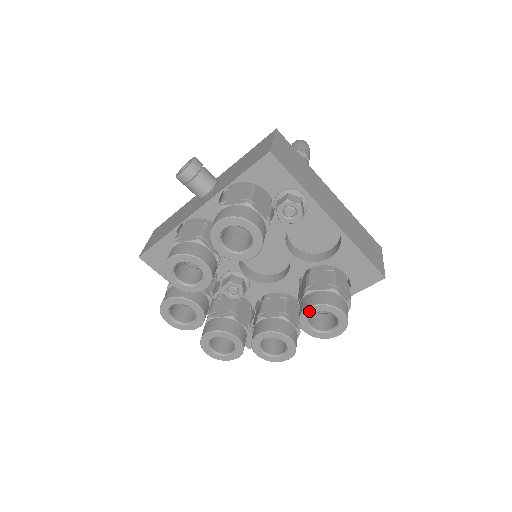
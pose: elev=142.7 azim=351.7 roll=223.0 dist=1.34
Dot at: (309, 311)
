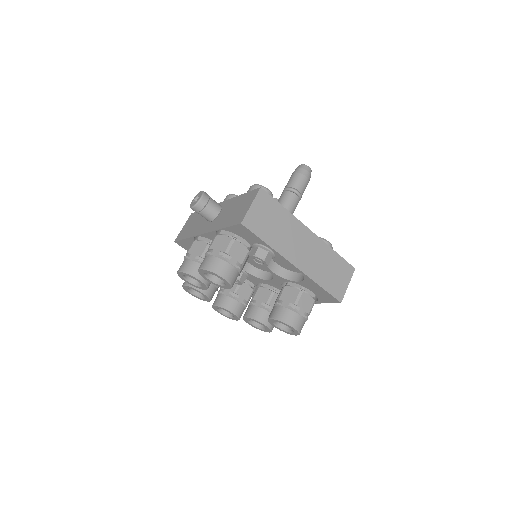
Dot at: (272, 320)
